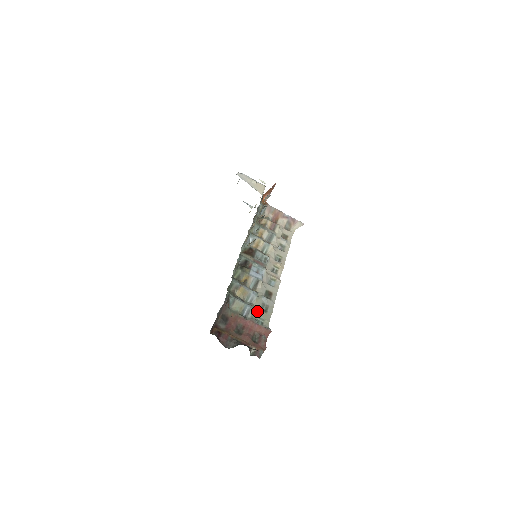
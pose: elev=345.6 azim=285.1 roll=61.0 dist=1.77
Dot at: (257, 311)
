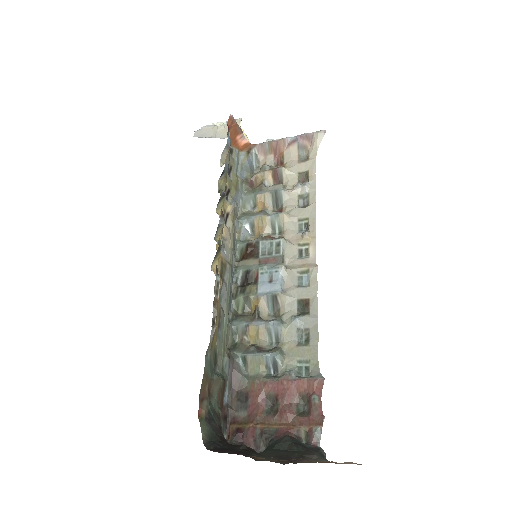
Dot at: (291, 352)
